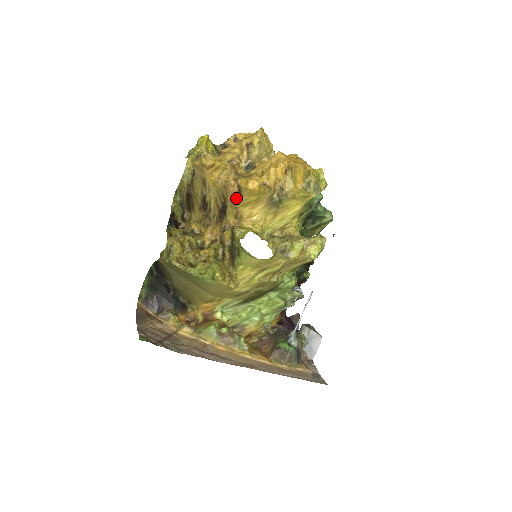
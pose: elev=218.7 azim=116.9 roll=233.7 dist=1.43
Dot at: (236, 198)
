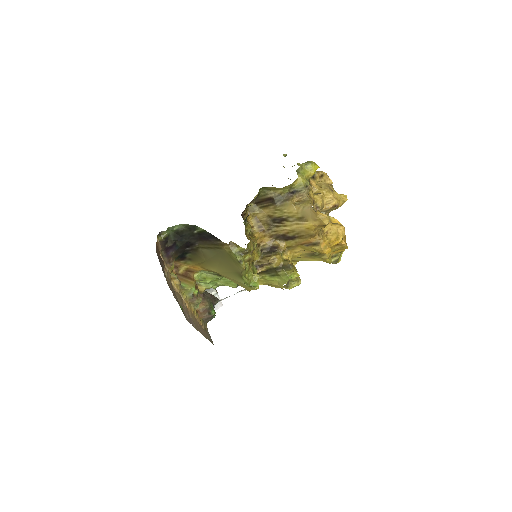
Dot at: (306, 243)
